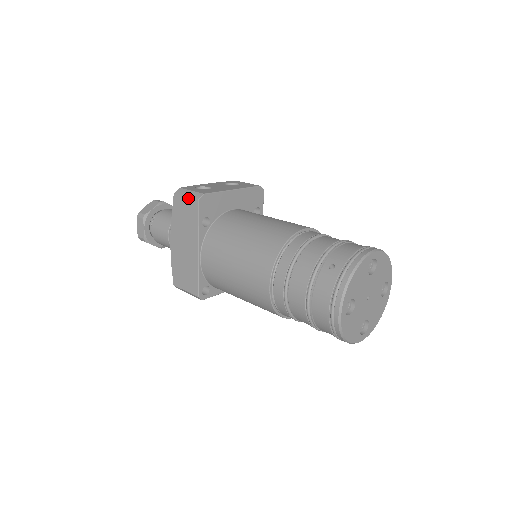
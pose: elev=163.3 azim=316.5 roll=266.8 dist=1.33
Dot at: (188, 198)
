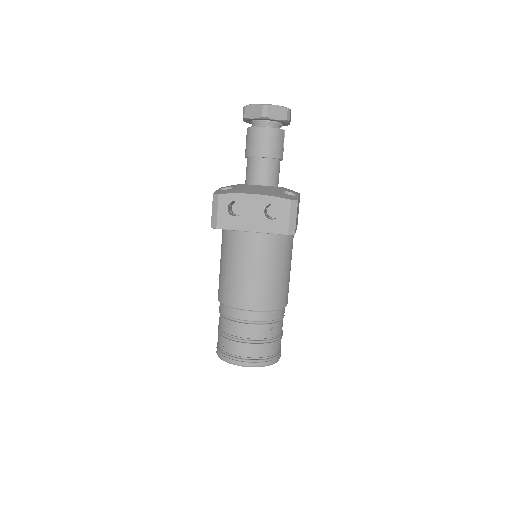
Dot at: (212, 214)
